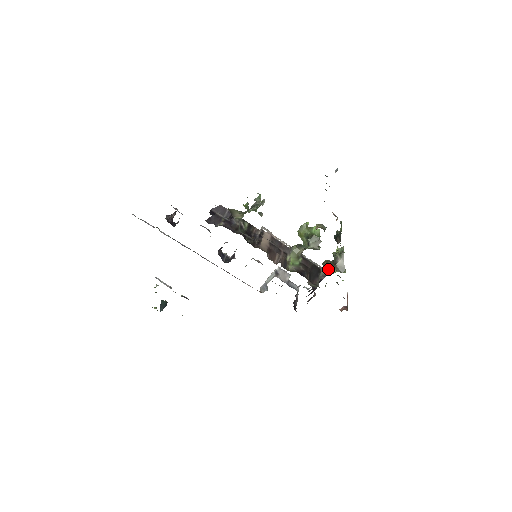
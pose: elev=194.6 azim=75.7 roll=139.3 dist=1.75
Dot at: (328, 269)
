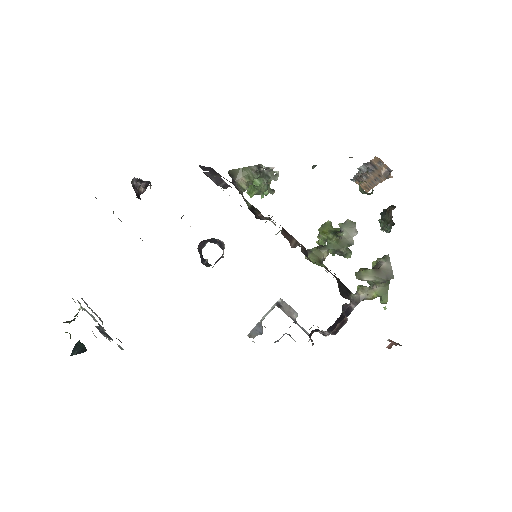
Dot at: (361, 292)
